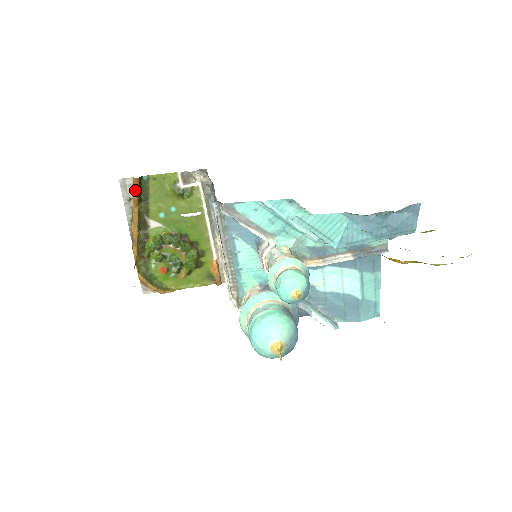
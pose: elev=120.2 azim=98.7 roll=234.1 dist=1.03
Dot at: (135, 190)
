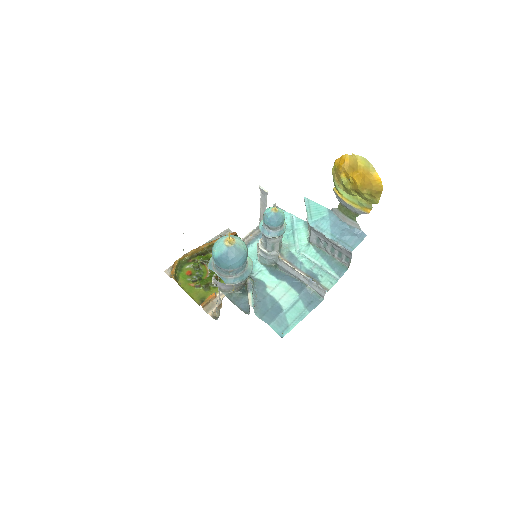
Dot at: occluded
